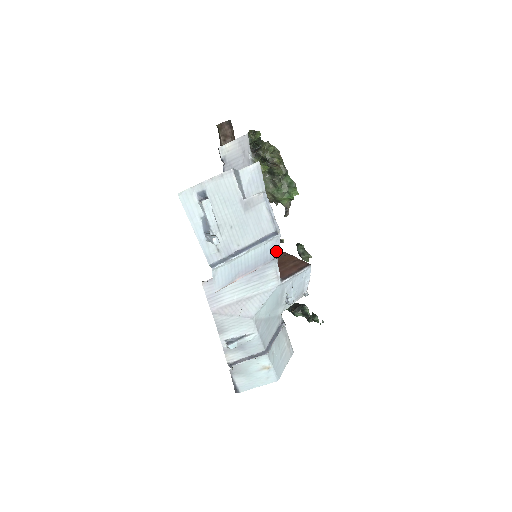
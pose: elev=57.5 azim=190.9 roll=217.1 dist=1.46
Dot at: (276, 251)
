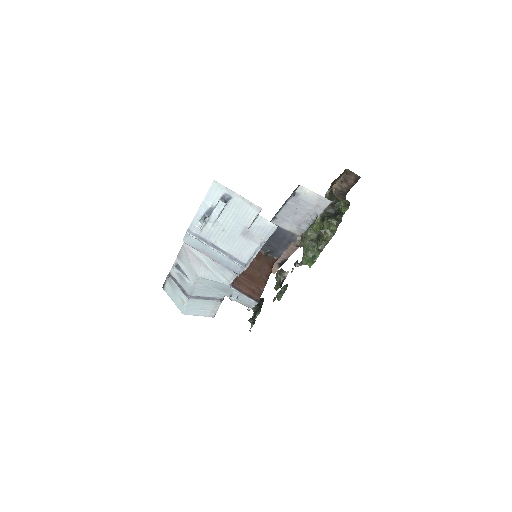
Dot at: (239, 271)
